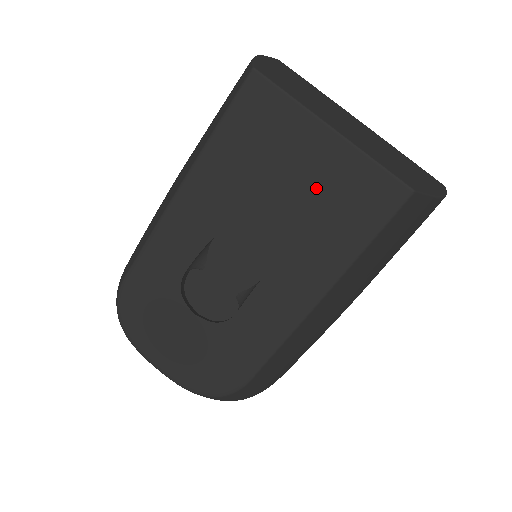
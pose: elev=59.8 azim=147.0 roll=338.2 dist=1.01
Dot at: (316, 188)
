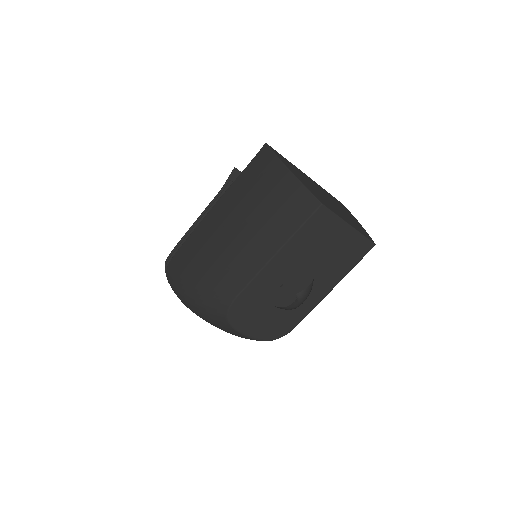
Dot at: (340, 248)
